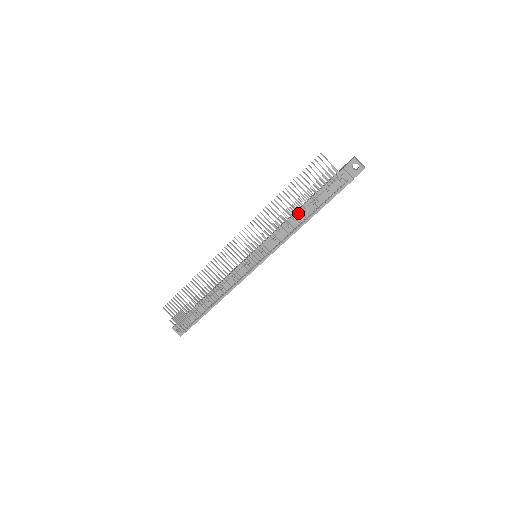
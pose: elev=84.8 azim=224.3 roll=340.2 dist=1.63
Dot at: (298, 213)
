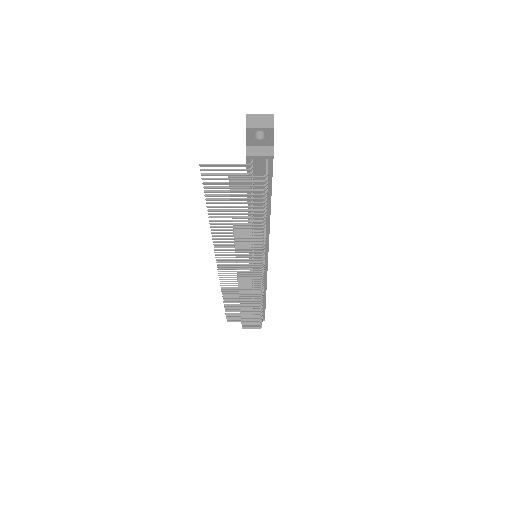
Dot at: occluded
